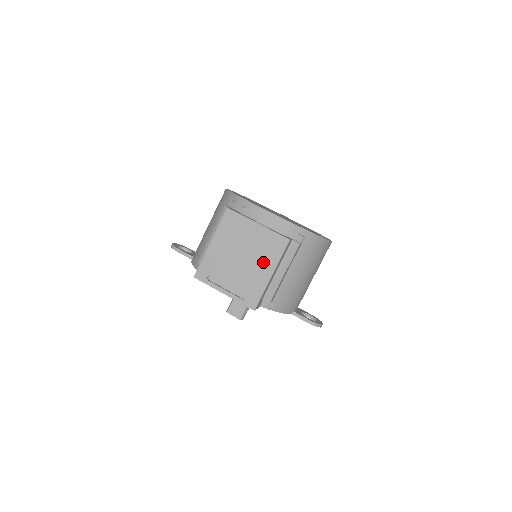
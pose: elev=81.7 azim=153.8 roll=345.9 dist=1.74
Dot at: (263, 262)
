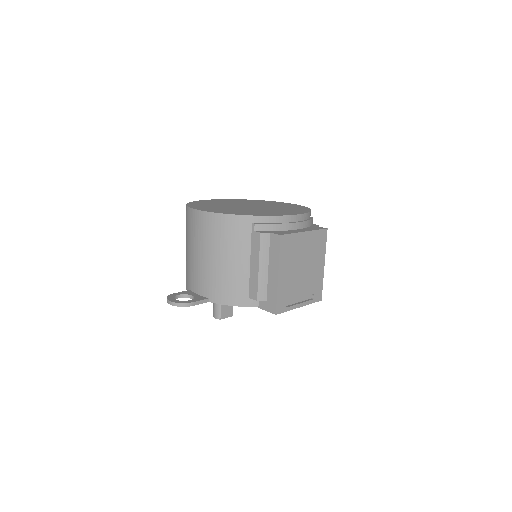
Dot at: (317, 260)
